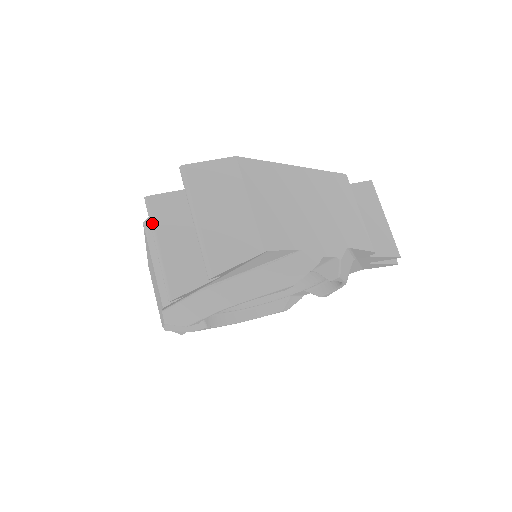
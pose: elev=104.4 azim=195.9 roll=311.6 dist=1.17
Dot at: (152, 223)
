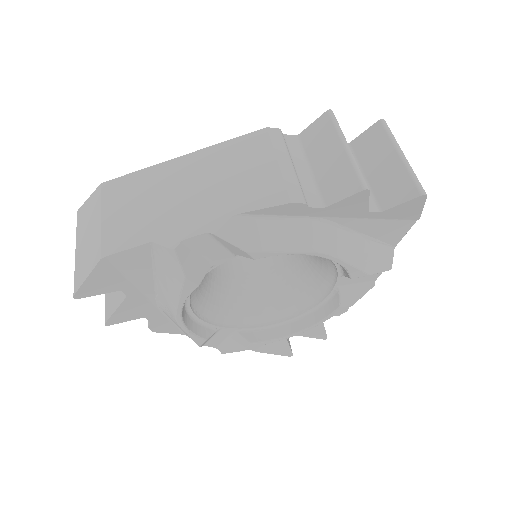
Dot at: occluded
